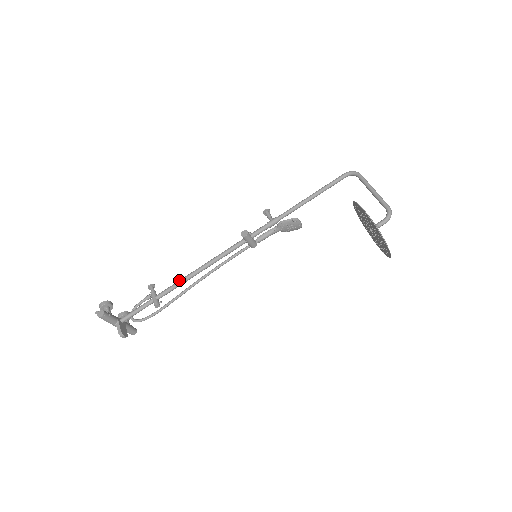
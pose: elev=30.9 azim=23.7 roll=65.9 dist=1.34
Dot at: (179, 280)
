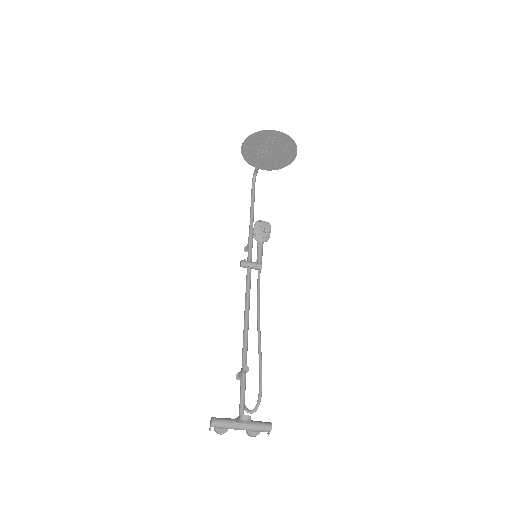
Dot at: (243, 339)
